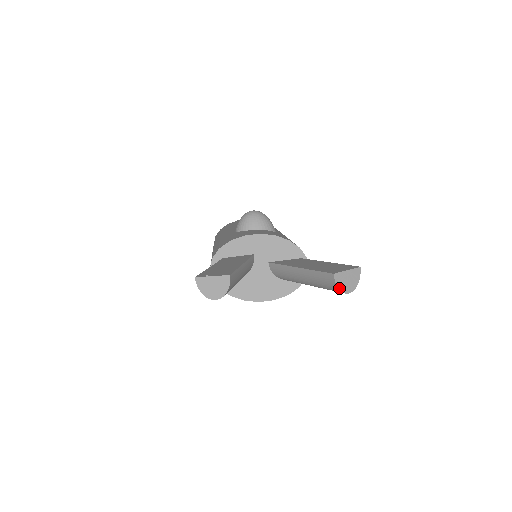
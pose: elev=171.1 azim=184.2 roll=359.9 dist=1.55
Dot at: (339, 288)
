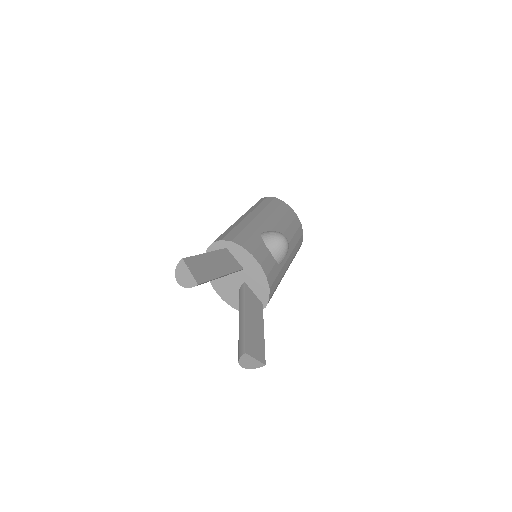
Dot at: (239, 360)
